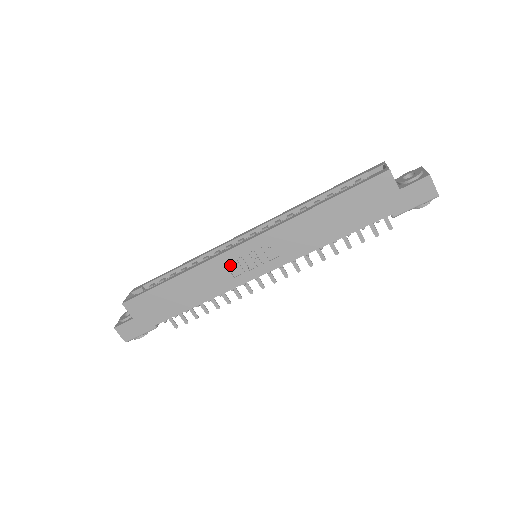
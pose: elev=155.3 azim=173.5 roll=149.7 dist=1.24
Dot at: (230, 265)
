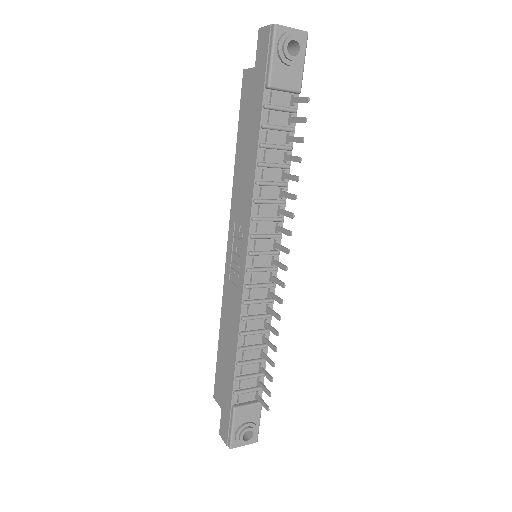
Dot at: (232, 278)
